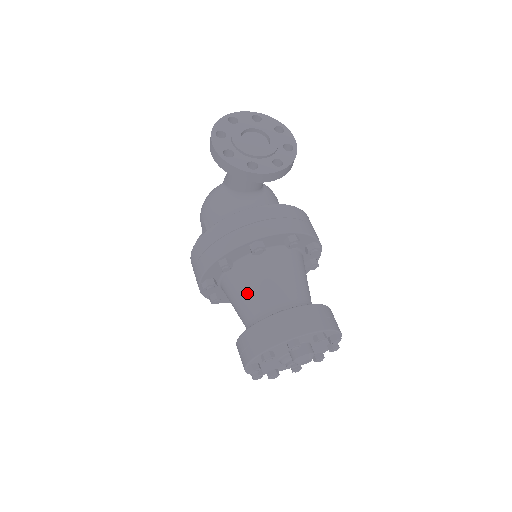
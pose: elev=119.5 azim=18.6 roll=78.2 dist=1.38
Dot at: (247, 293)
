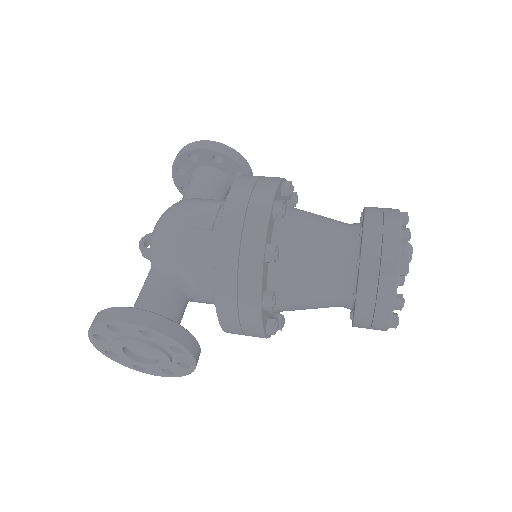
Dot at: (320, 216)
